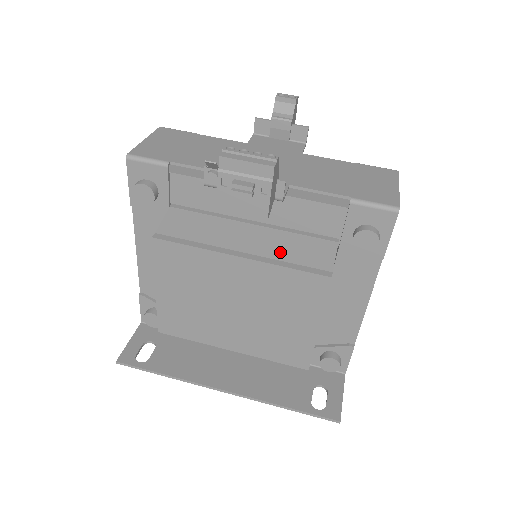
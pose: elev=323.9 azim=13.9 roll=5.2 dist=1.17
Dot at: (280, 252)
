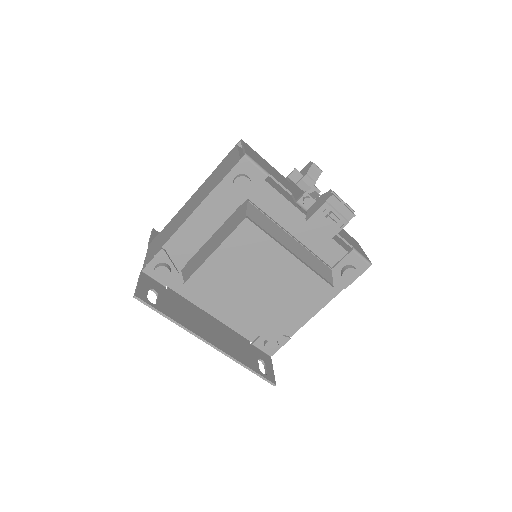
Dot at: (309, 262)
